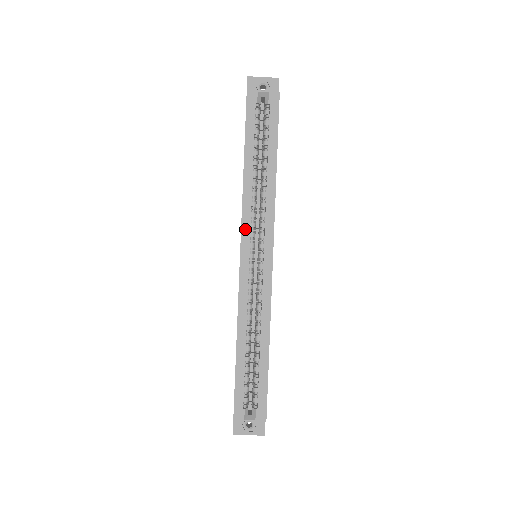
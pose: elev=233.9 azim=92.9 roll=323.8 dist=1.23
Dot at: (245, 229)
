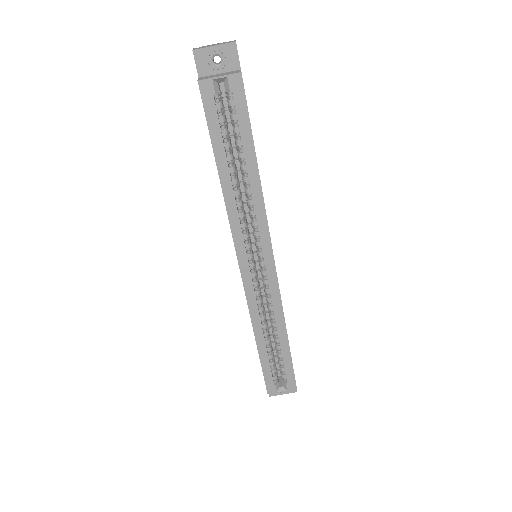
Dot at: (238, 243)
